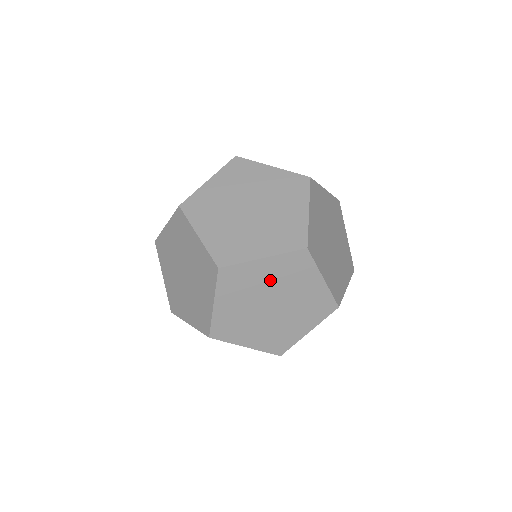
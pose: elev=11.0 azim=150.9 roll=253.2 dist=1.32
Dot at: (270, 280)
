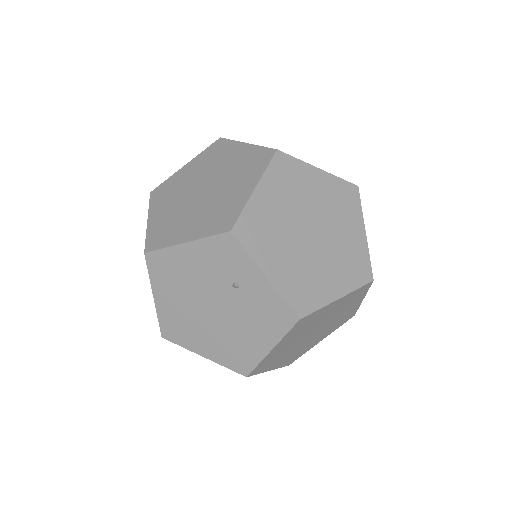
Dot at: (318, 198)
